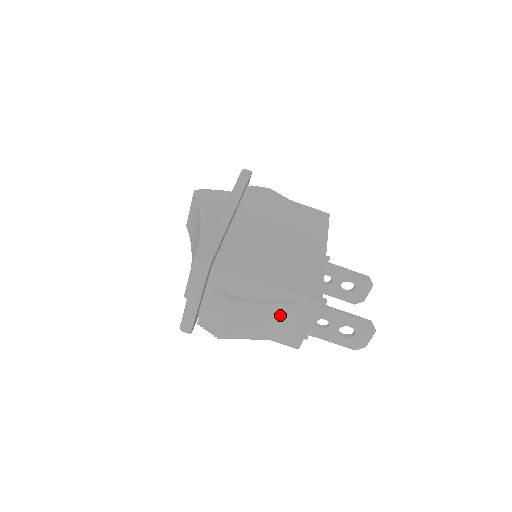
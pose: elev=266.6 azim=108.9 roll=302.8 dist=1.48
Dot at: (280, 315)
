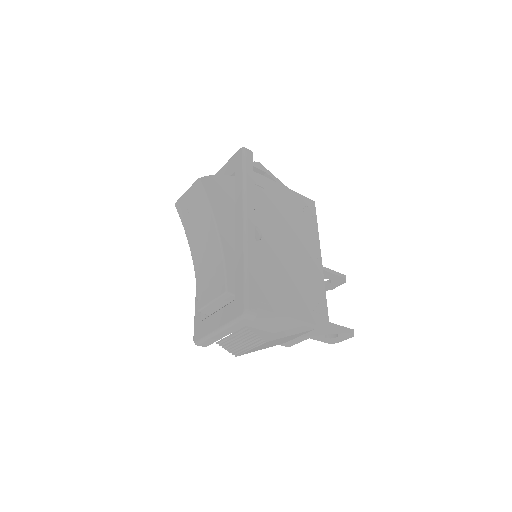
Dot at: occluded
